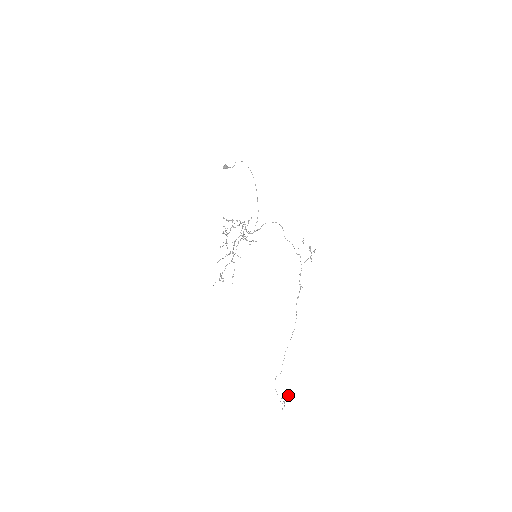
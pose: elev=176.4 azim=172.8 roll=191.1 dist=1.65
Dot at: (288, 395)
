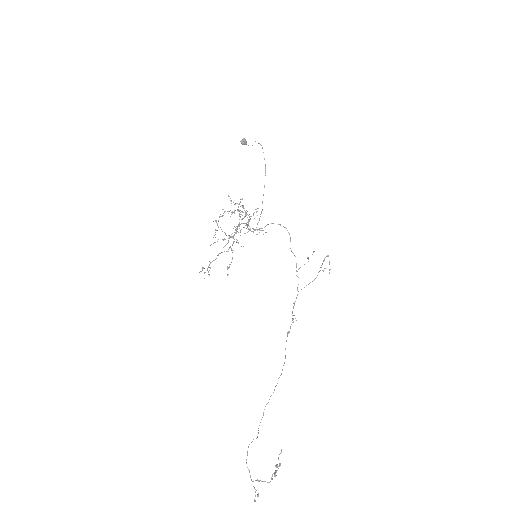
Dot at: (280, 463)
